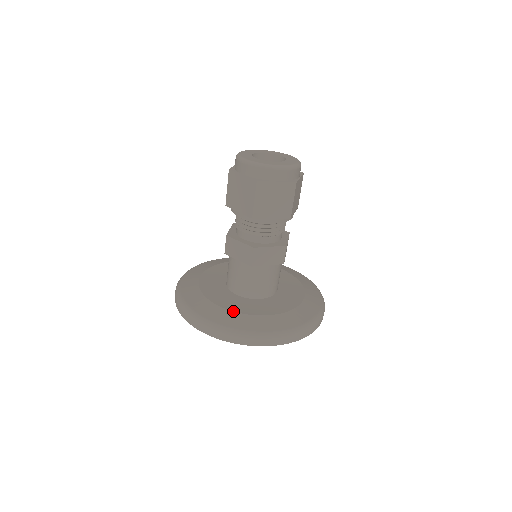
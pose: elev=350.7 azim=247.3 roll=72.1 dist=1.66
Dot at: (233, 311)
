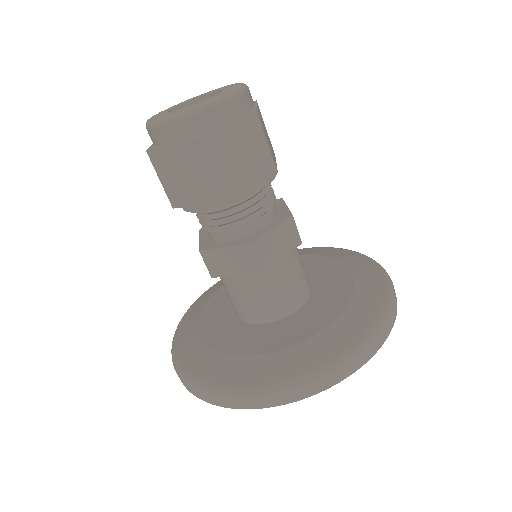
Dot at: (271, 352)
